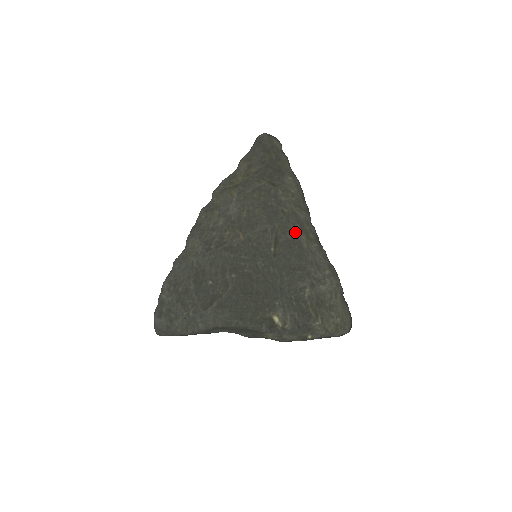
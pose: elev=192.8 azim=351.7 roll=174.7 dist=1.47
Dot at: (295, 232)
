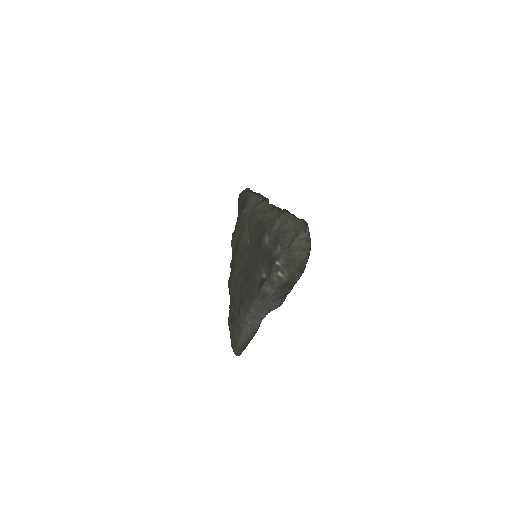
Dot at: (255, 219)
